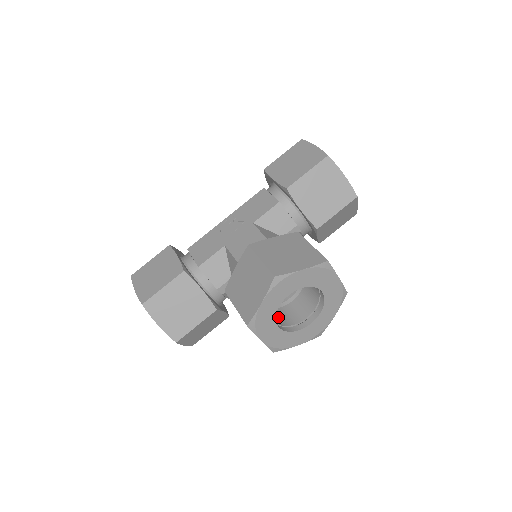
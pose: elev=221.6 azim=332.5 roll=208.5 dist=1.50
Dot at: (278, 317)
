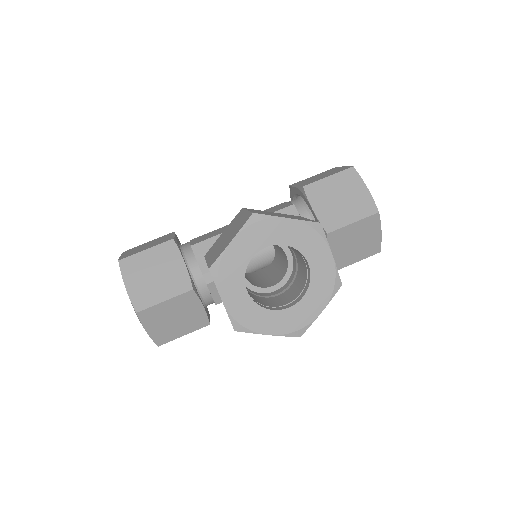
Dot at: (254, 297)
